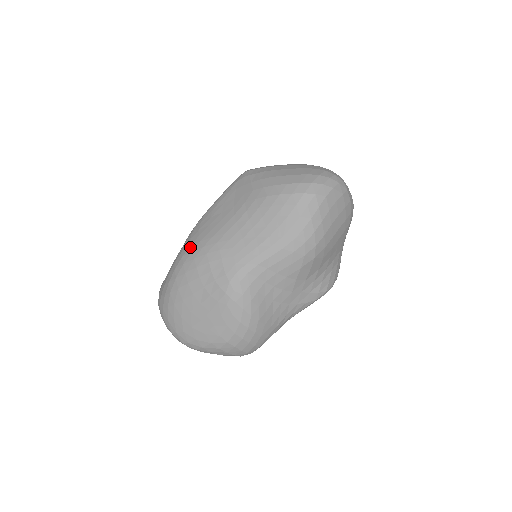
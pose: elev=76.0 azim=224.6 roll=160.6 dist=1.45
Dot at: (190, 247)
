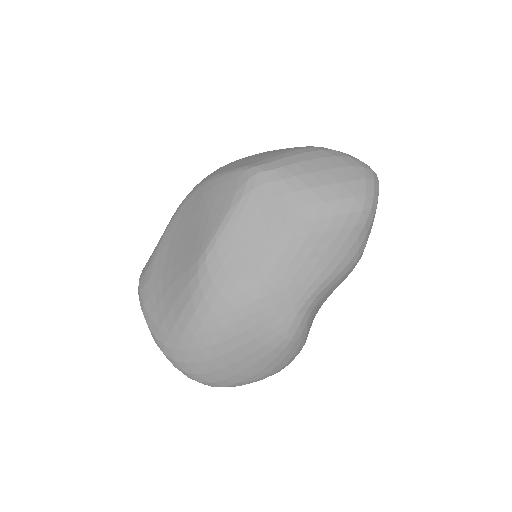
Dot at: (220, 294)
